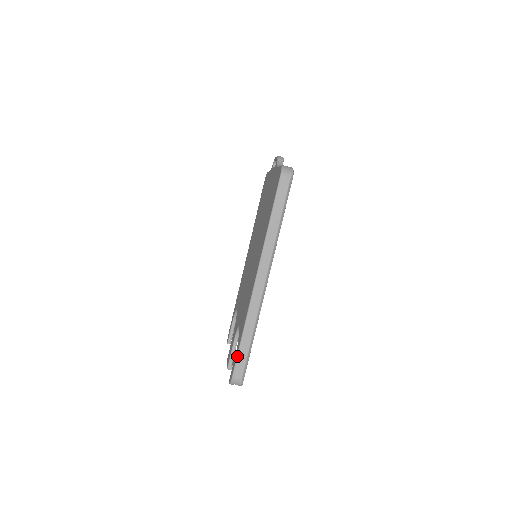
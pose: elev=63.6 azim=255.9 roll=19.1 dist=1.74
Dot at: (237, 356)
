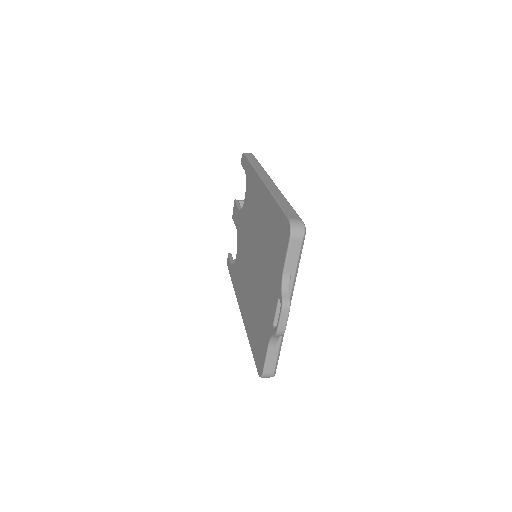
Dot at: (230, 276)
